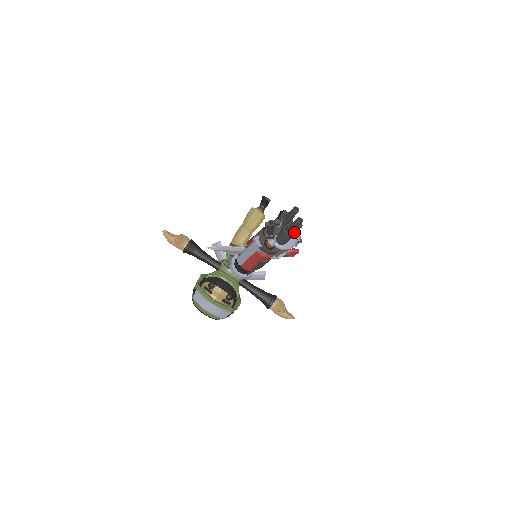
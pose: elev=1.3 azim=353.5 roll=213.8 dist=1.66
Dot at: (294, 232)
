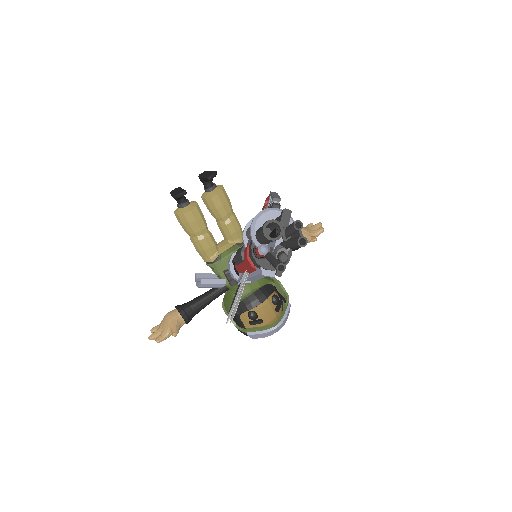
Dot at: occluded
